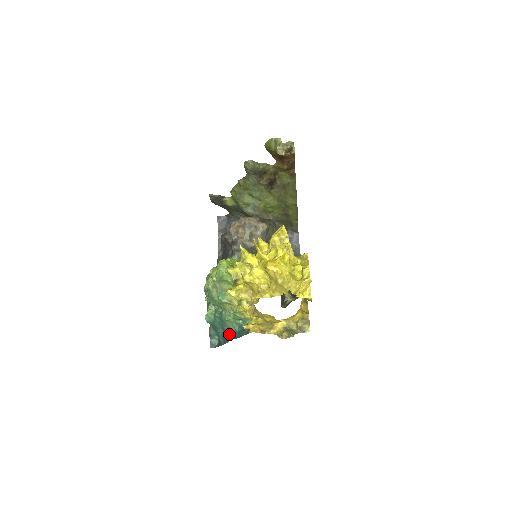
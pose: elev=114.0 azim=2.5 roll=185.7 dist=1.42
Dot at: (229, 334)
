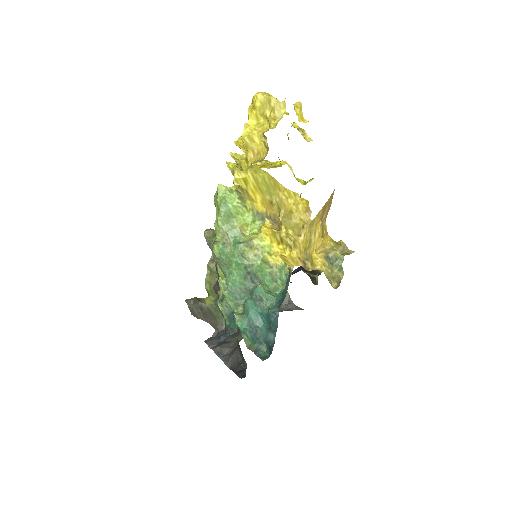
Dot at: (273, 308)
